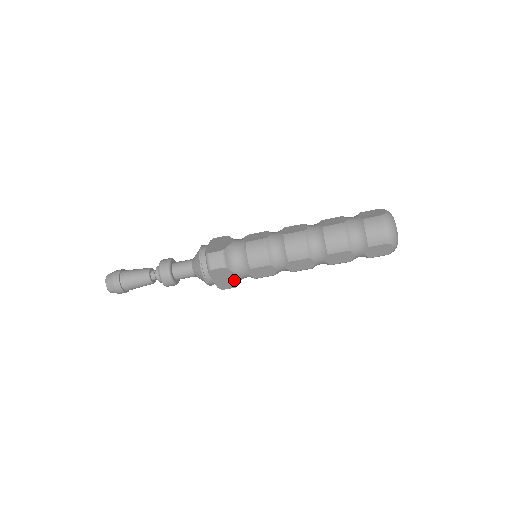
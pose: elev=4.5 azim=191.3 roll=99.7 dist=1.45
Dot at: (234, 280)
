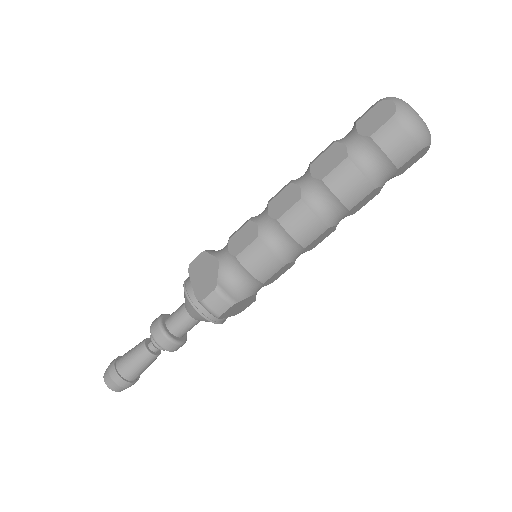
Dot at: (250, 300)
